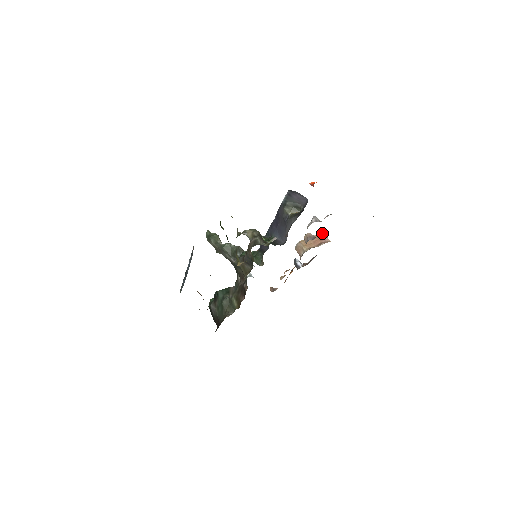
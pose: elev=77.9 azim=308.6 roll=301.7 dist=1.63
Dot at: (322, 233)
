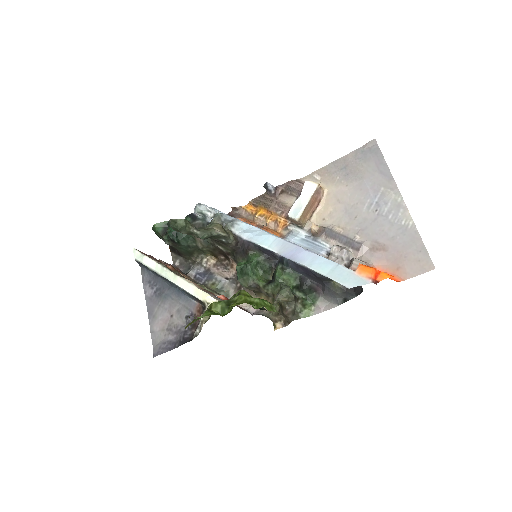
Dot at: (317, 187)
